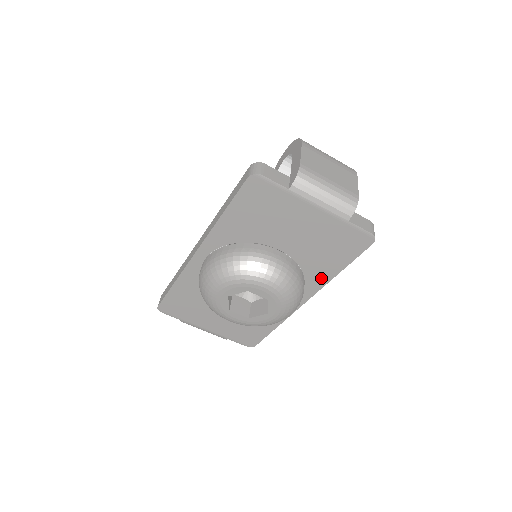
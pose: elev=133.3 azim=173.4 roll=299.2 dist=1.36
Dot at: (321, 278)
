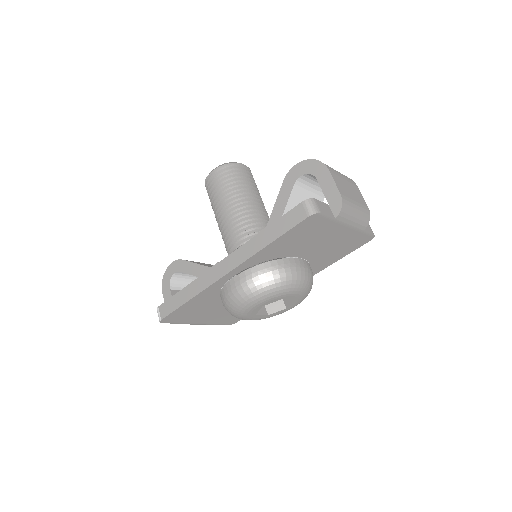
Dot at: (320, 268)
